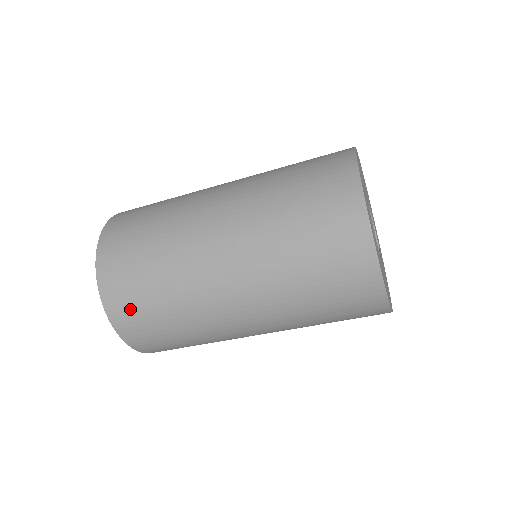
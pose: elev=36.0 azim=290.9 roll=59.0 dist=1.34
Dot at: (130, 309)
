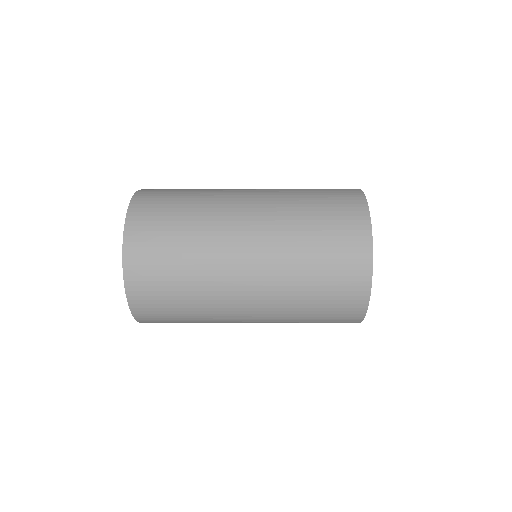
Dot at: (153, 303)
